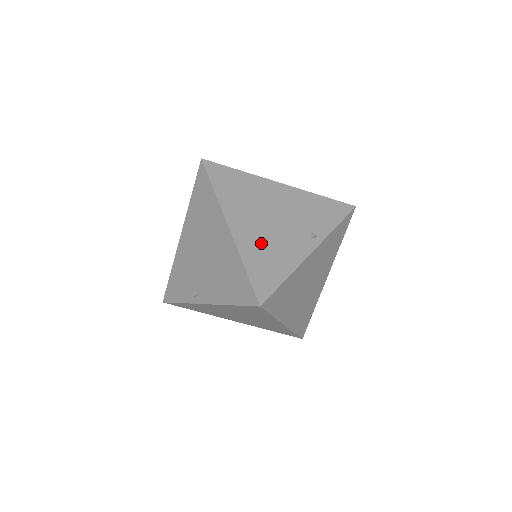
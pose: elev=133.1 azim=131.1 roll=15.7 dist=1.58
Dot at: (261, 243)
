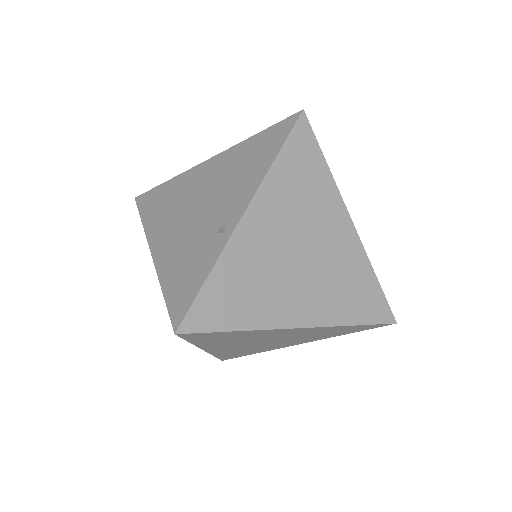
Dot at: occluded
